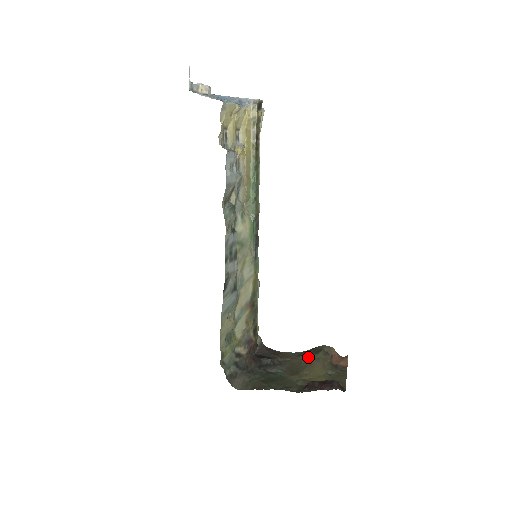
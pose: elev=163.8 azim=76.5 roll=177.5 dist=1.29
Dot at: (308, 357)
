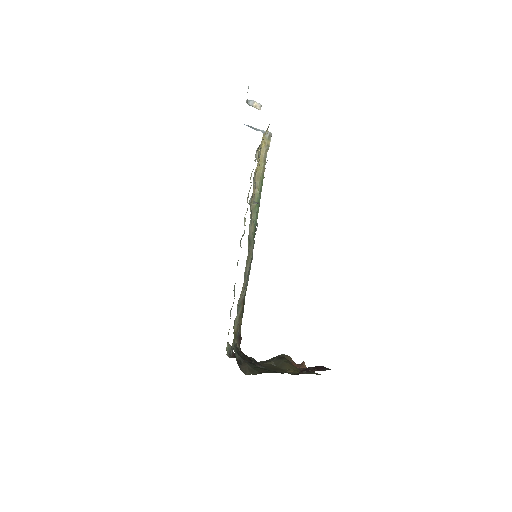
Dot at: (276, 361)
